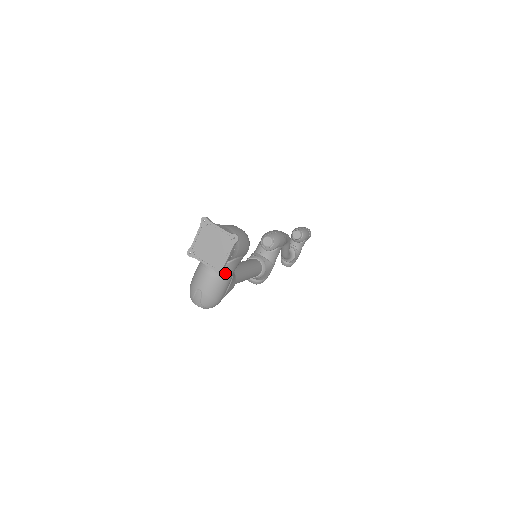
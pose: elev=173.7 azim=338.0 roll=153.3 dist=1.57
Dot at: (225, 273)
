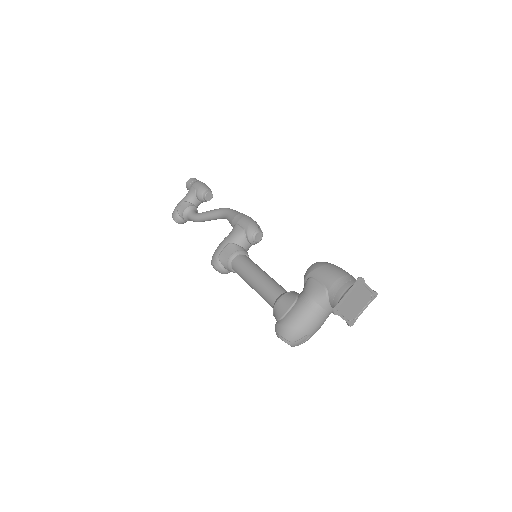
Dot at: occluded
